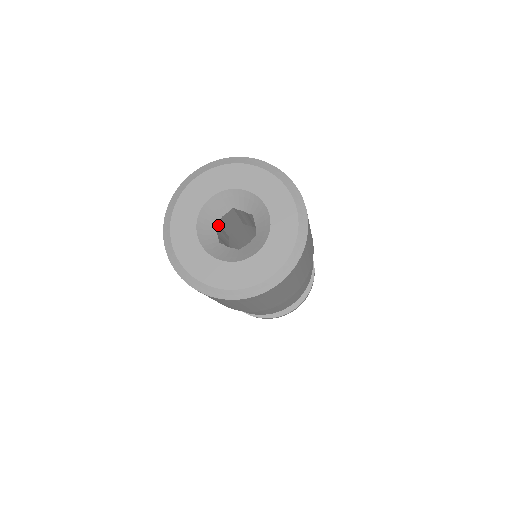
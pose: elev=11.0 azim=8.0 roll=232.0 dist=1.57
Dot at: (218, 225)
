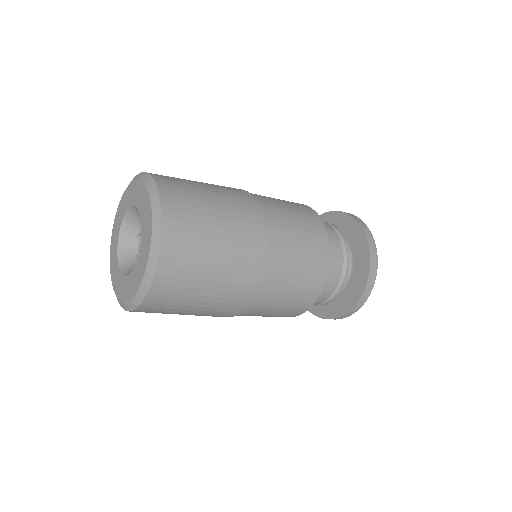
Dot at: occluded
